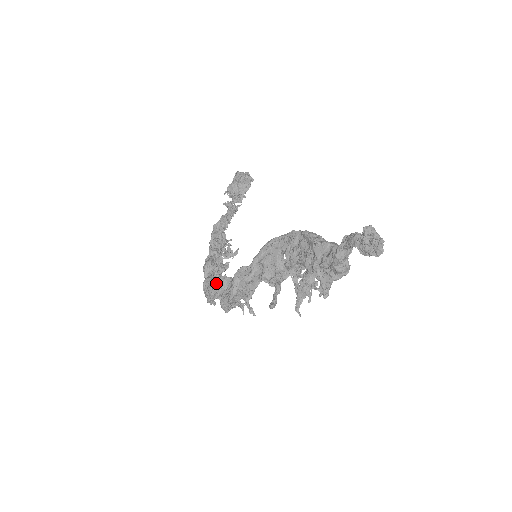
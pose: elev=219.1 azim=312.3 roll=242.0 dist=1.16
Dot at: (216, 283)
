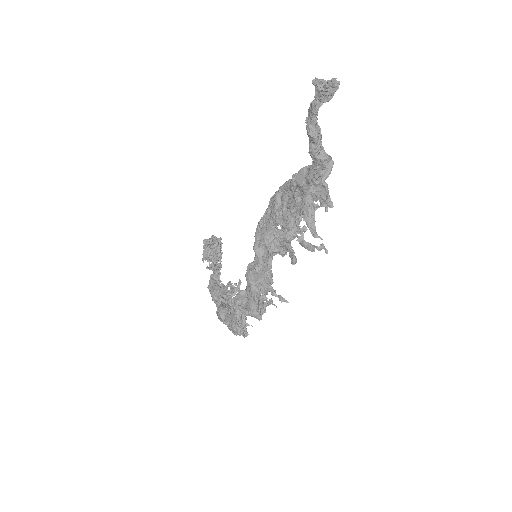
Dot at: (235, 306)
